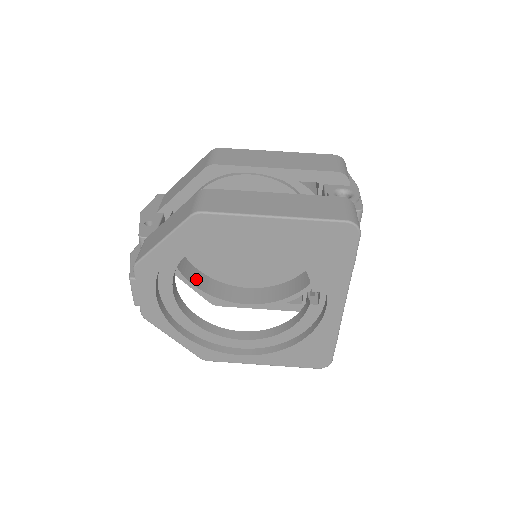
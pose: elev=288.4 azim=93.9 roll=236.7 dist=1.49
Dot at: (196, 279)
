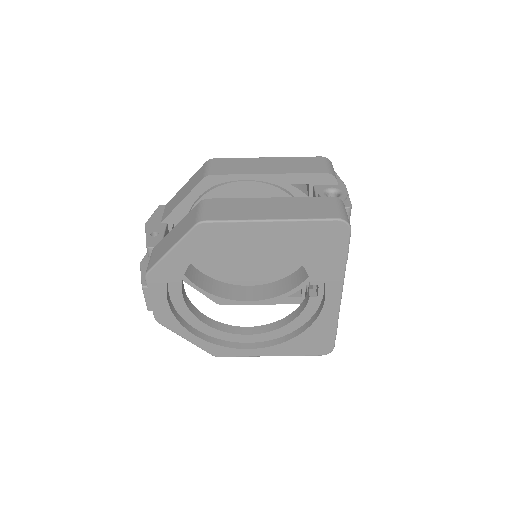
Dot at: (201, 282)
